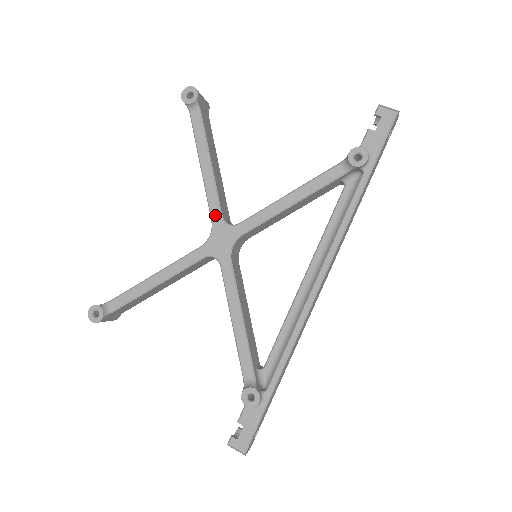
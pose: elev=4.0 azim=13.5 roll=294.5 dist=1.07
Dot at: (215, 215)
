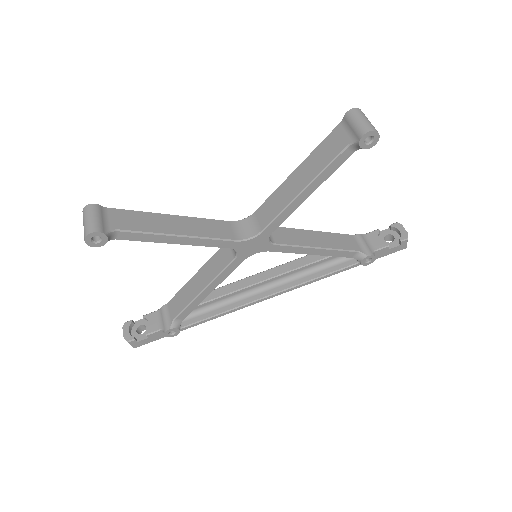
Dot at: (270, 230)
